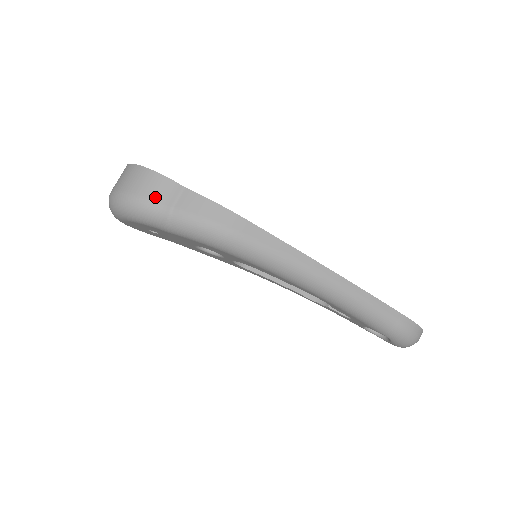
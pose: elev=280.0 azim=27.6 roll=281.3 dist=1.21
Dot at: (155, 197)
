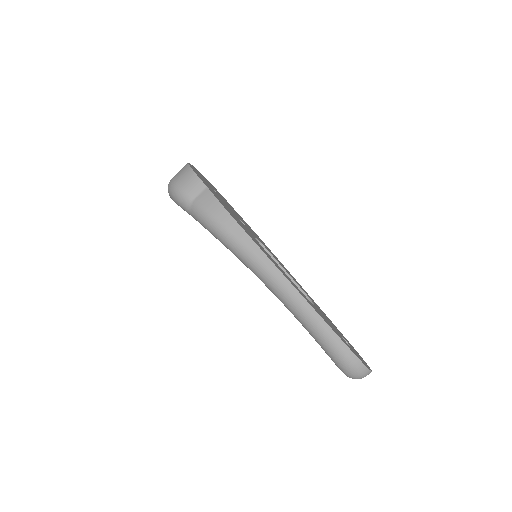
Dot at: (186, 188)
